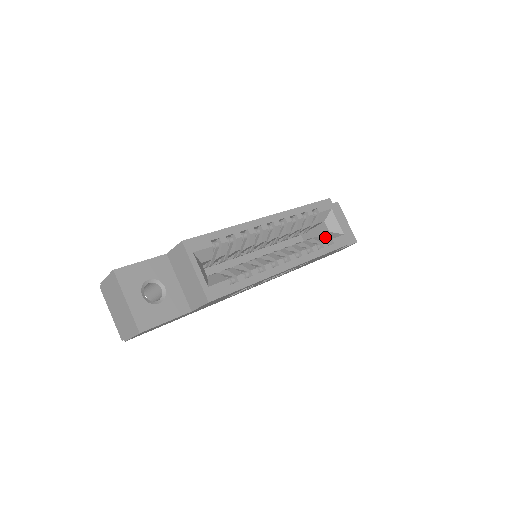
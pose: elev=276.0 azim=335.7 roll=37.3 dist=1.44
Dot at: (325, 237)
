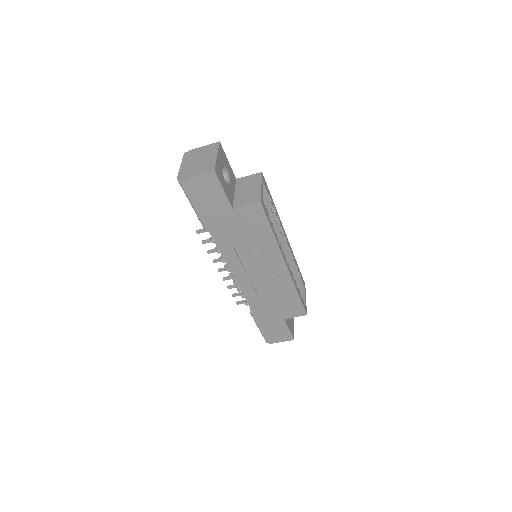
Dot at: occluded
